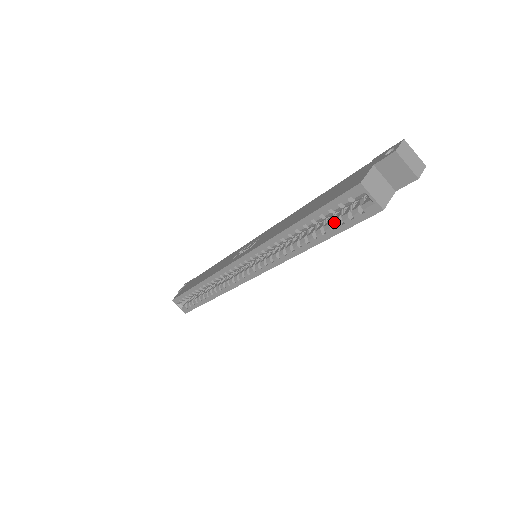
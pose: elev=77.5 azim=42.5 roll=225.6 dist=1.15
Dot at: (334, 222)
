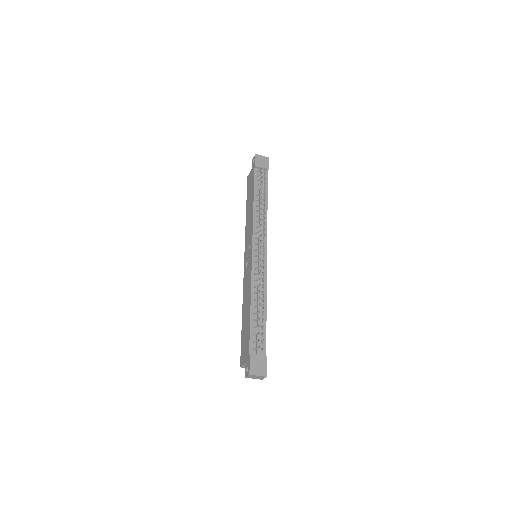
Dot at: occluded
